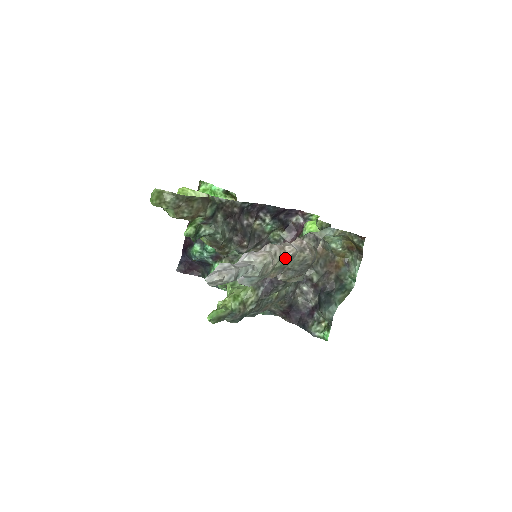
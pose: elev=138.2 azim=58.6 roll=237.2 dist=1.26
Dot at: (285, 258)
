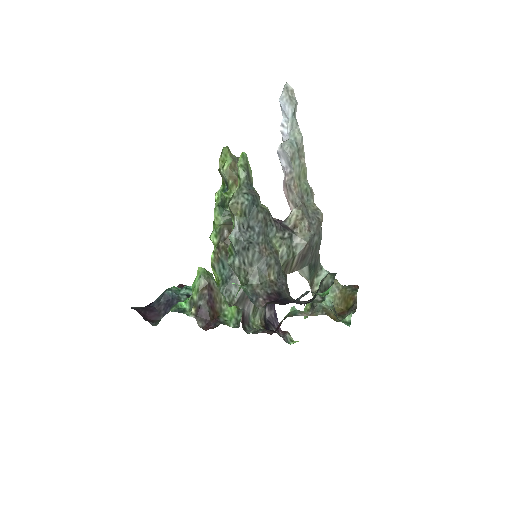
Dot at: (308, 184)
